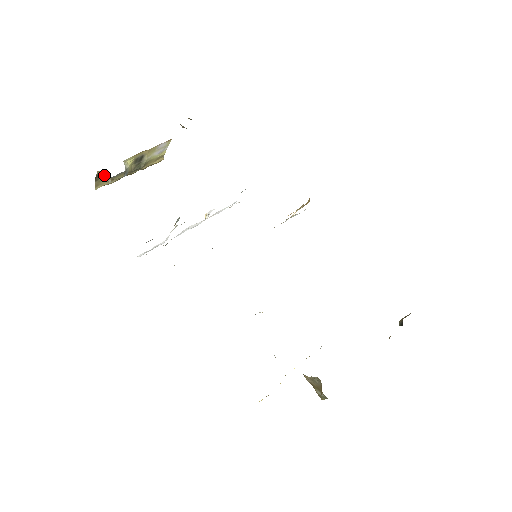
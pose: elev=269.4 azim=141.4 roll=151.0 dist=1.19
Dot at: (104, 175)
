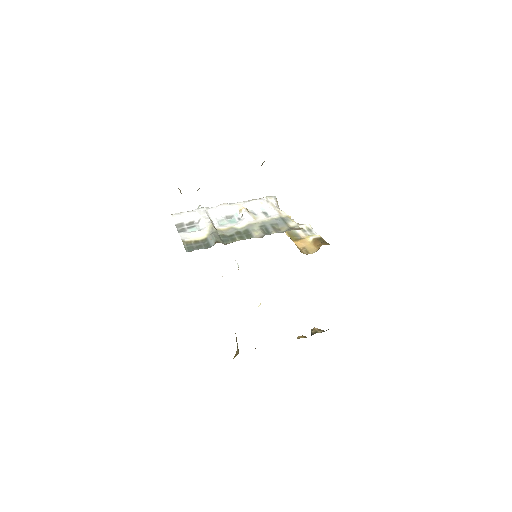
Dot at: occluded
